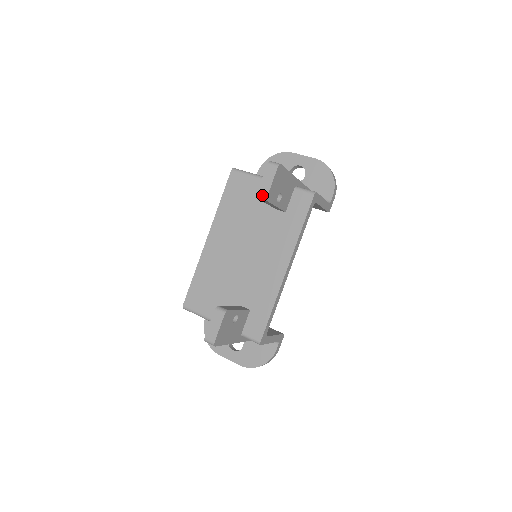
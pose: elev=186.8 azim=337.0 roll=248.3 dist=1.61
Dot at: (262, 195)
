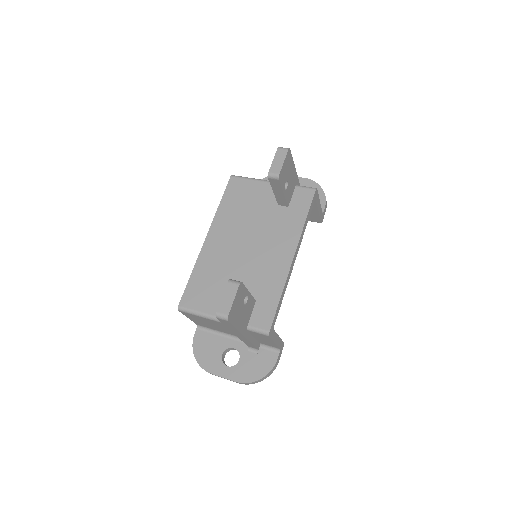
Dot at: (274, 174)
